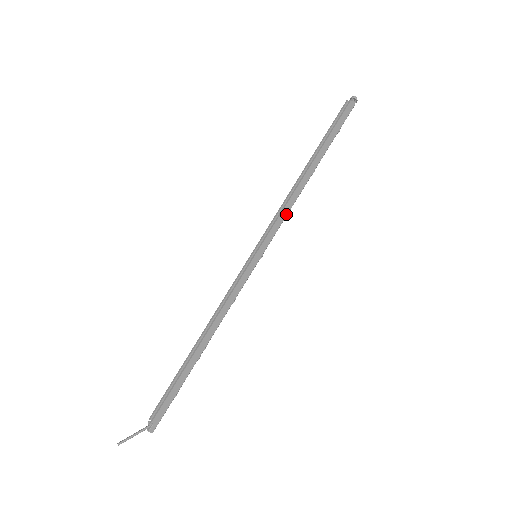
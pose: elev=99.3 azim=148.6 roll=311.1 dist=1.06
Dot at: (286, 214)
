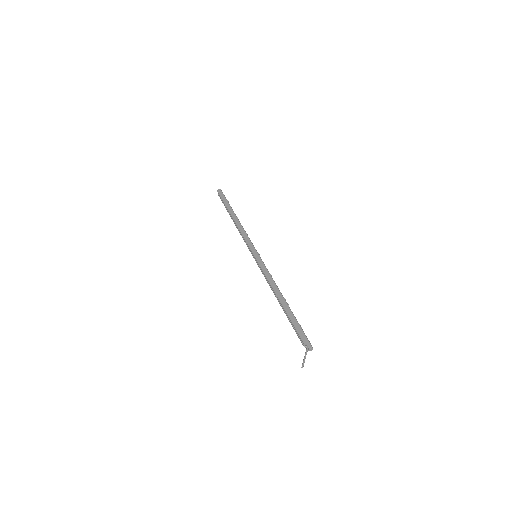
Dot at: (246, 235)
